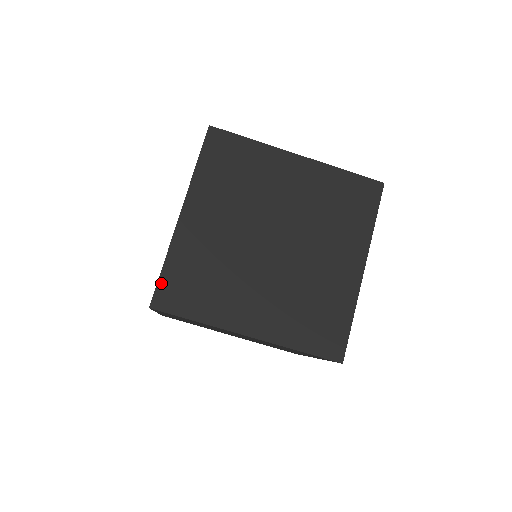
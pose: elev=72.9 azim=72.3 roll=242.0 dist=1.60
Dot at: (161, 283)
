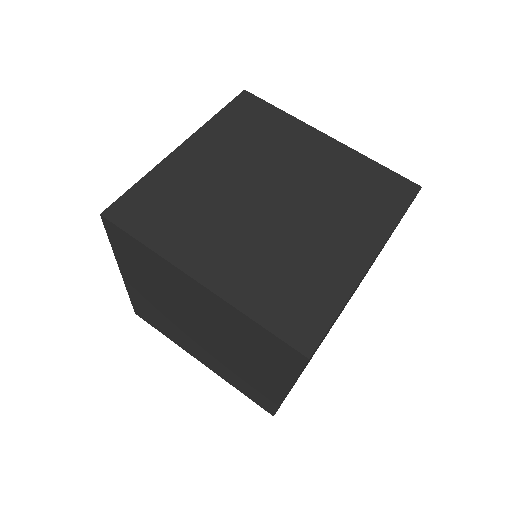
Dot at: (126, 196)
